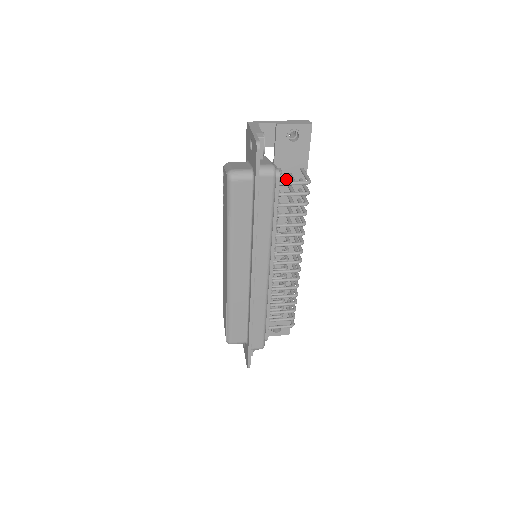
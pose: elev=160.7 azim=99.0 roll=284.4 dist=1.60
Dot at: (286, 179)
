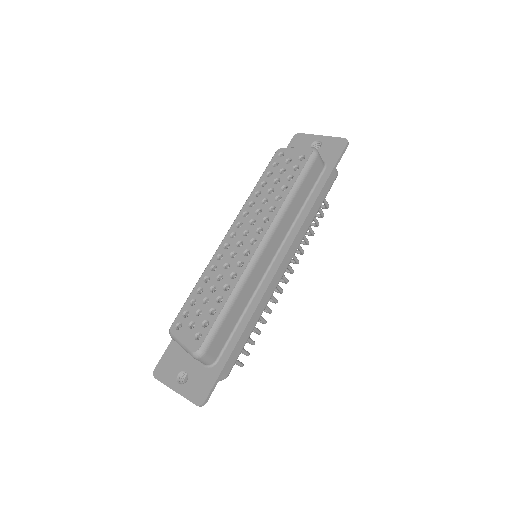
Dot at: occluded
